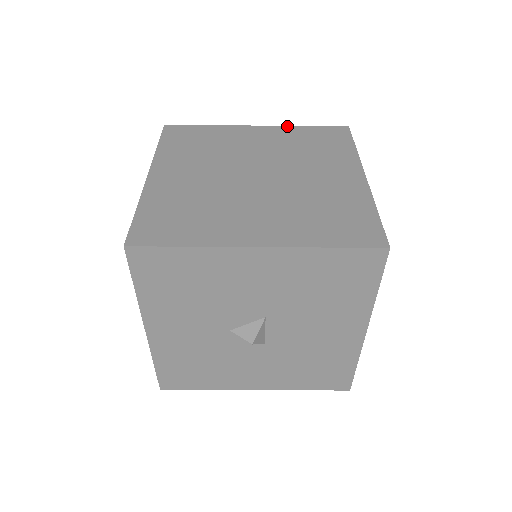
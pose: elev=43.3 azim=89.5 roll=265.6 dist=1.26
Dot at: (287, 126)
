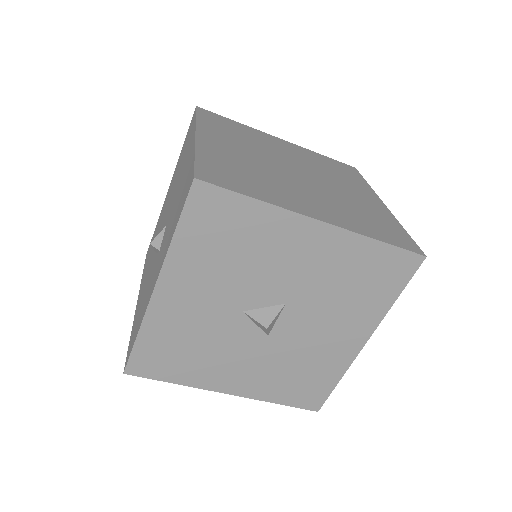
Dot at: (306, 149)
